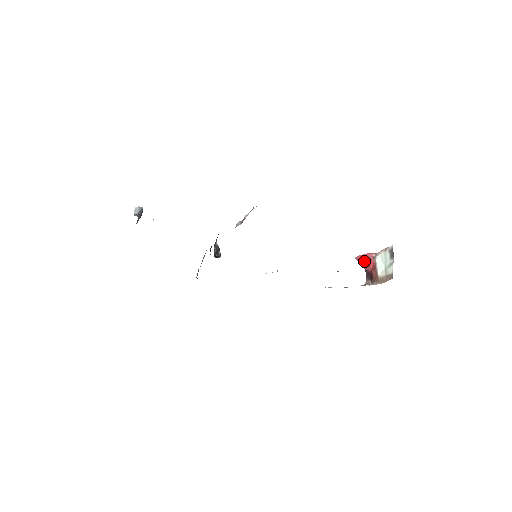
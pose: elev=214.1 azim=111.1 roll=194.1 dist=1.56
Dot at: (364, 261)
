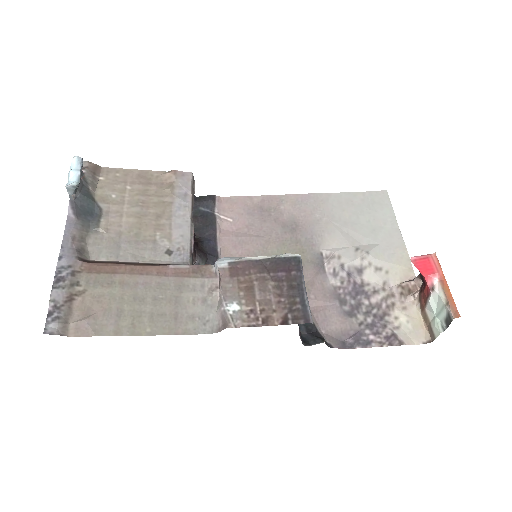
Dot at: occluded
